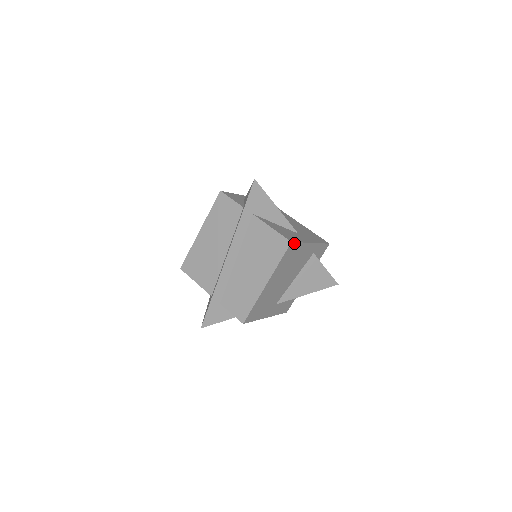
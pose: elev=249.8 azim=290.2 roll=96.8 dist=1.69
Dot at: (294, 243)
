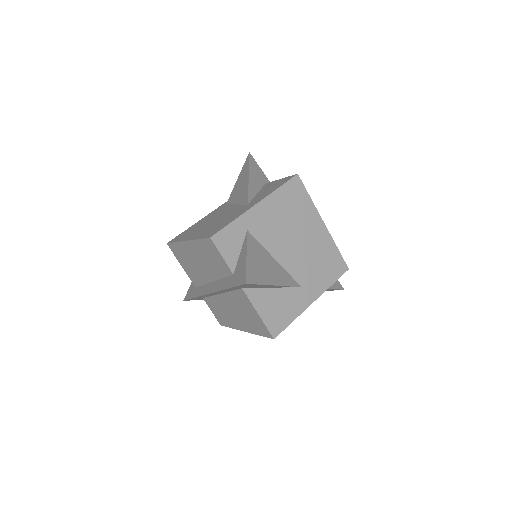
Dot at: (279, 332)
